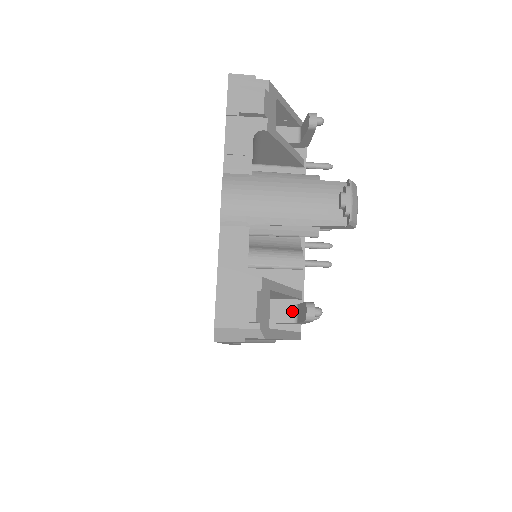
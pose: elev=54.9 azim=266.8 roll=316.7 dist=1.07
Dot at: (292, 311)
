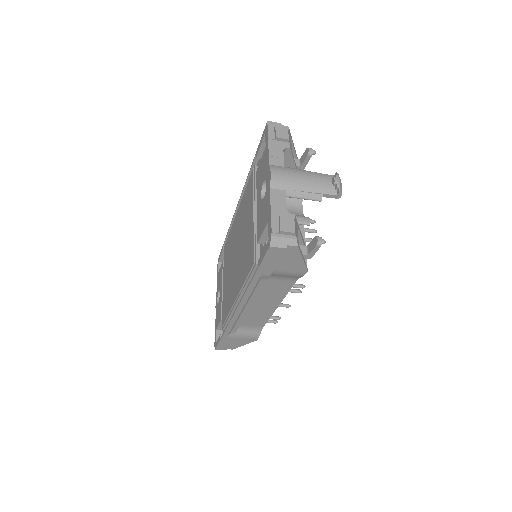
Dot at: (304, 249)
